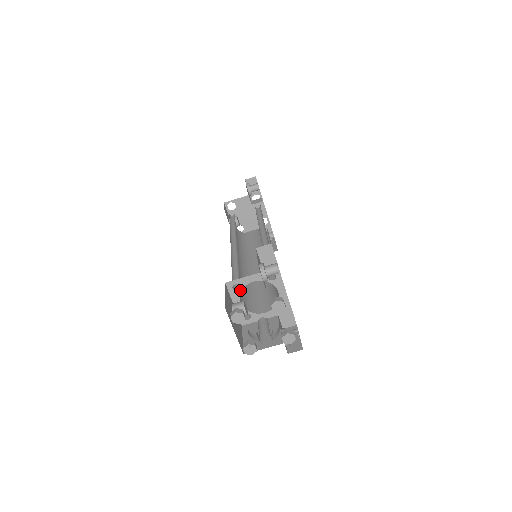
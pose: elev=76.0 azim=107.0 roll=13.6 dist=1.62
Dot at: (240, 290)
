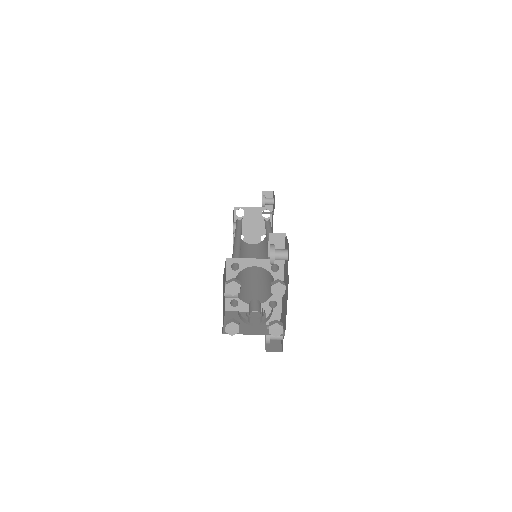
Dot at: (238, 271)
